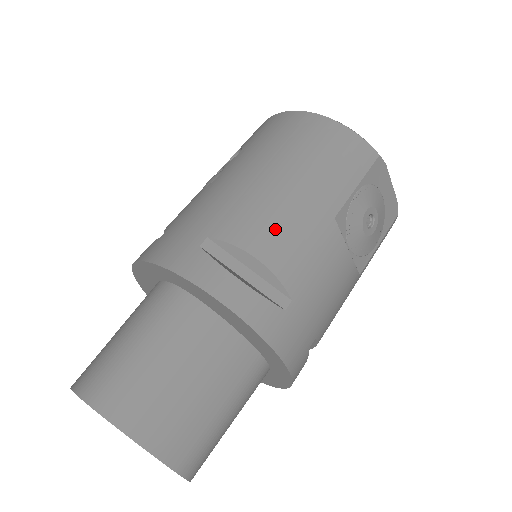
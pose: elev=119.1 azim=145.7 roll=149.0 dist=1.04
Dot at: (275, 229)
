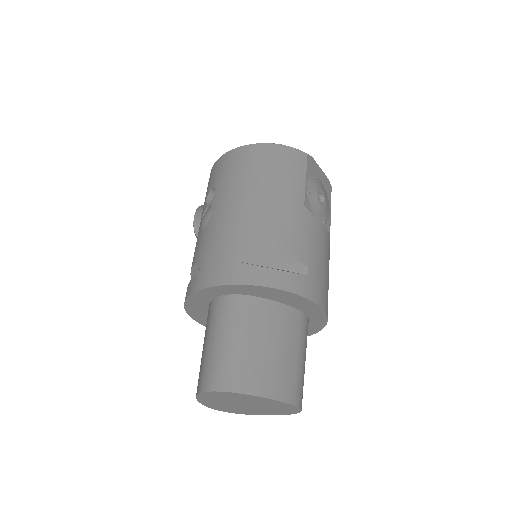
Dot at: (276, 229)
